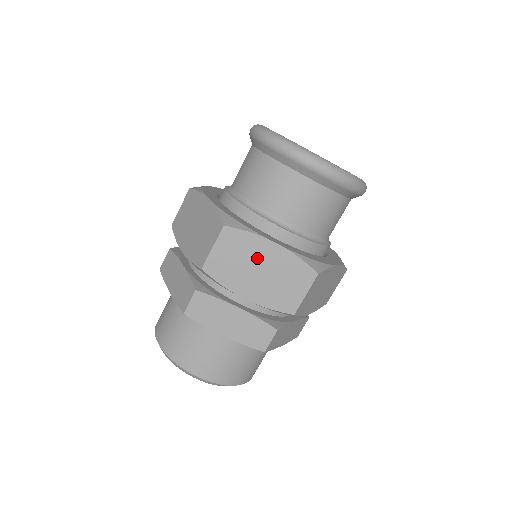
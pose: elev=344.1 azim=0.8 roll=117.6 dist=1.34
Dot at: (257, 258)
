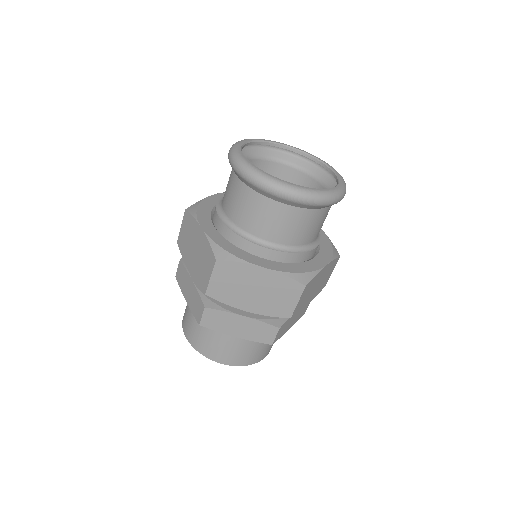
Dot at: (250, 281)
